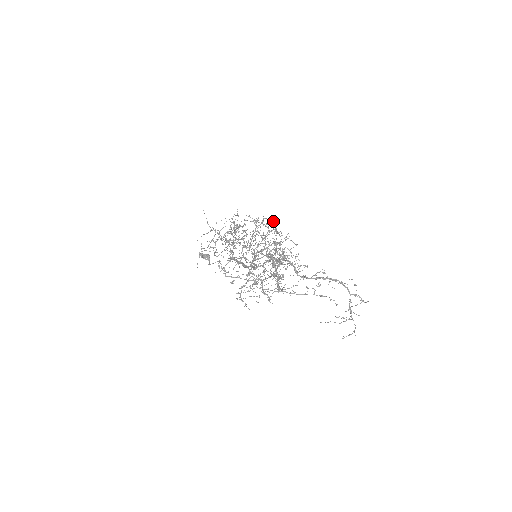
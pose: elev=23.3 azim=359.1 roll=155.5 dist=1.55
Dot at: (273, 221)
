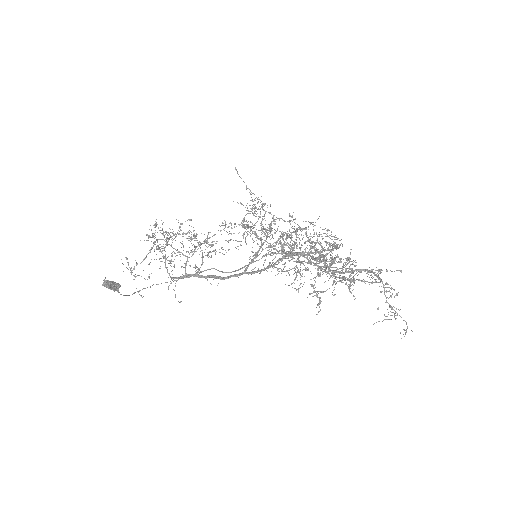
Dot at: occluded
